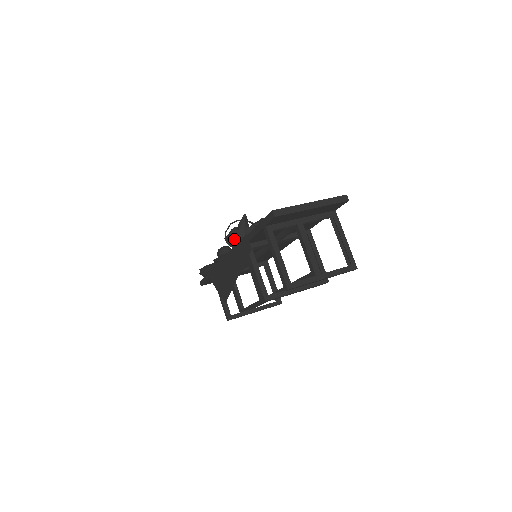
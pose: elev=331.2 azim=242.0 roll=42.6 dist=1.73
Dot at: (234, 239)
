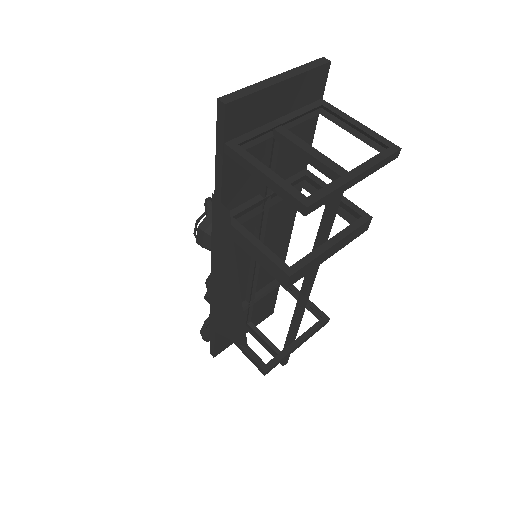
Dot at: (207, 231)
